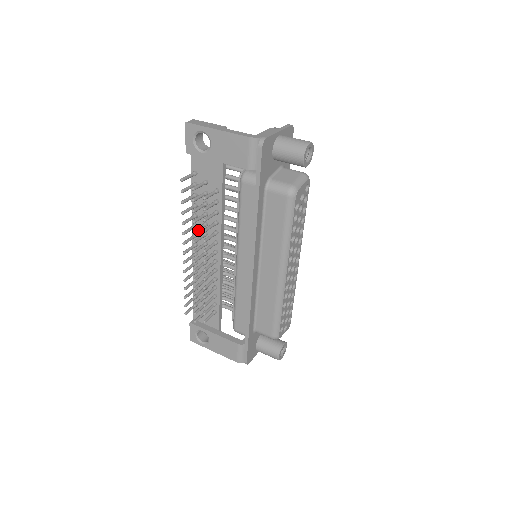
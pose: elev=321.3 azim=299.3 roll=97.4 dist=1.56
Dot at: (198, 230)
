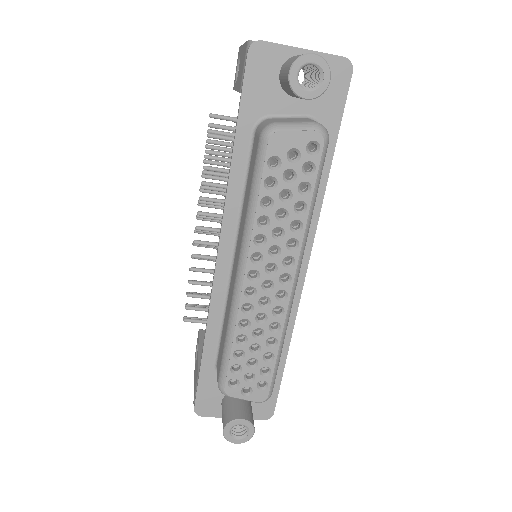
Dot at: (209, 188)
